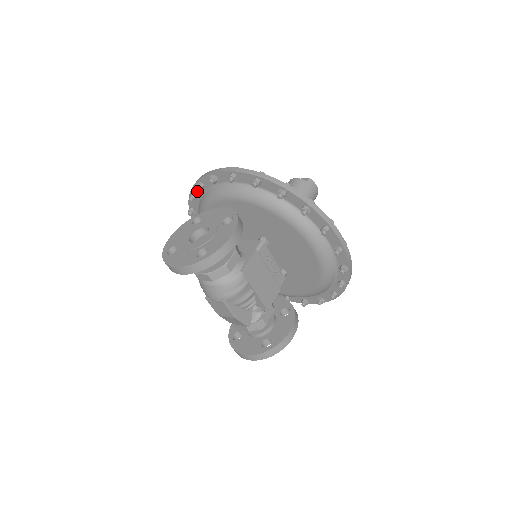
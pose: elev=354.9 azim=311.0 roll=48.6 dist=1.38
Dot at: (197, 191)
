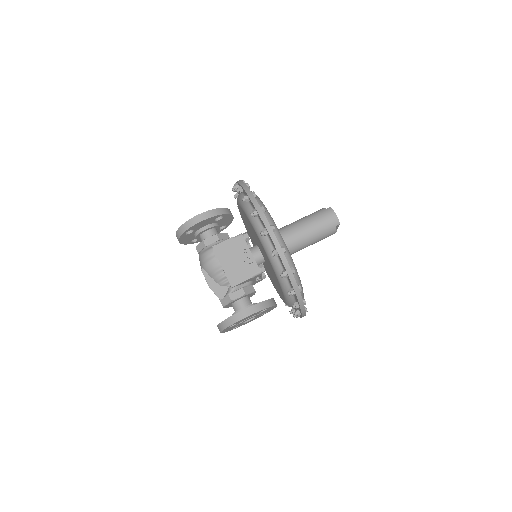
Dot at: occluded
